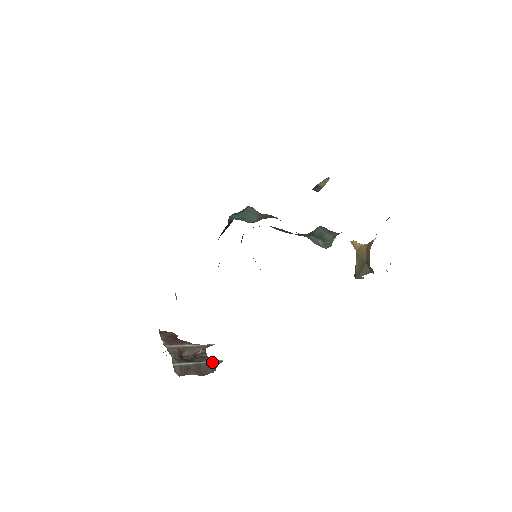
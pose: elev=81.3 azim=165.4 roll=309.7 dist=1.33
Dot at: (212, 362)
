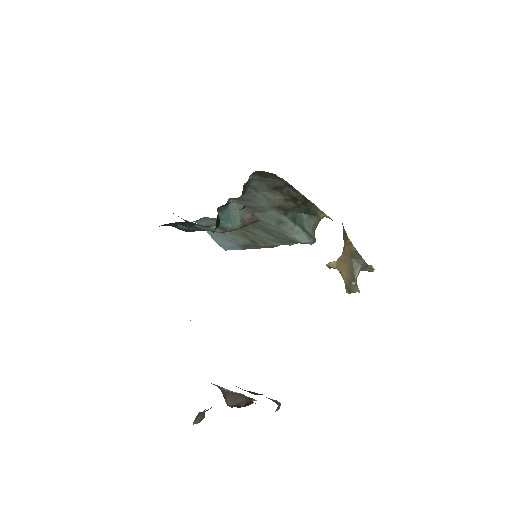
Dot at: (269, 398)
